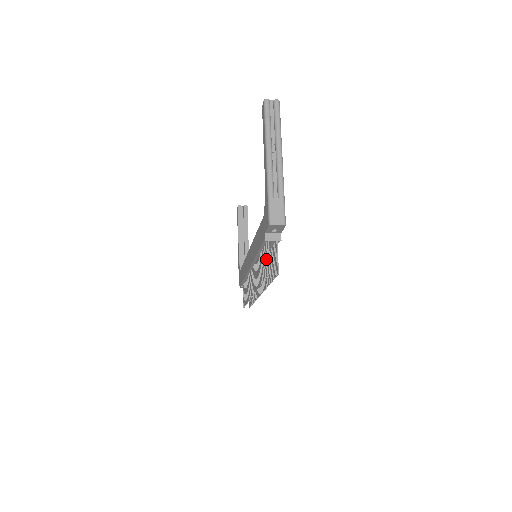
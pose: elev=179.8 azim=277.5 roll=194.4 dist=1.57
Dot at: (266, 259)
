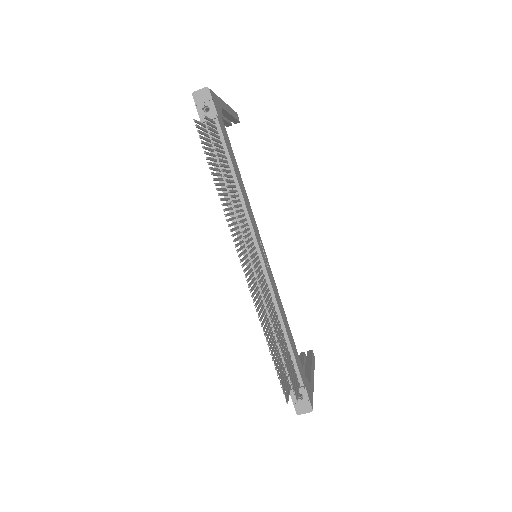
Dot at: (204, 138)
